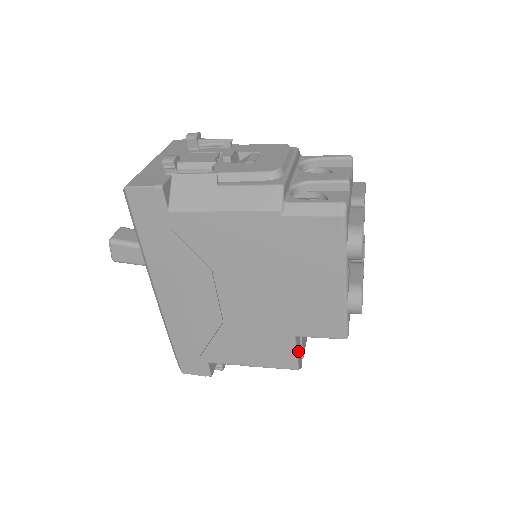
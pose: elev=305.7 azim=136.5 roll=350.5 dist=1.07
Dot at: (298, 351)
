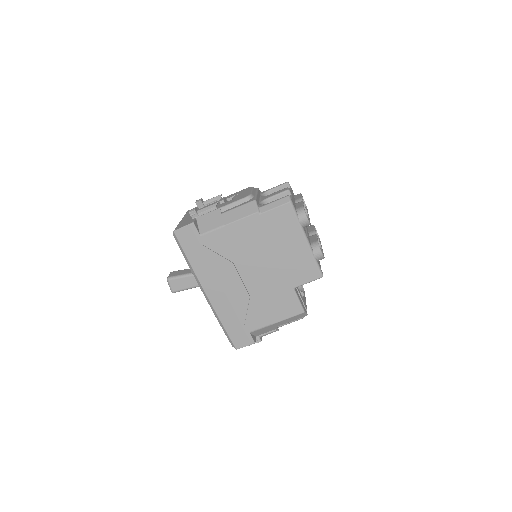
Dot at: (300, 300)
